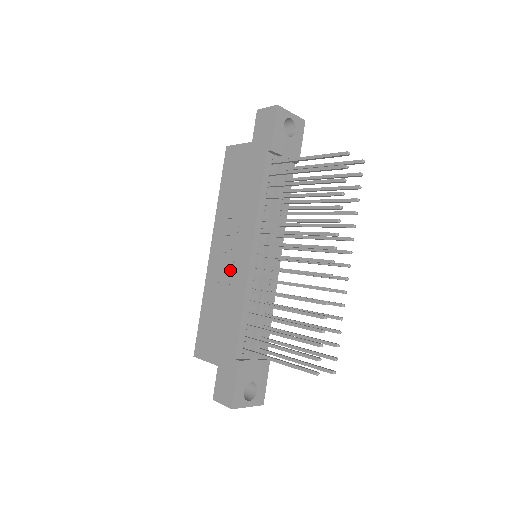
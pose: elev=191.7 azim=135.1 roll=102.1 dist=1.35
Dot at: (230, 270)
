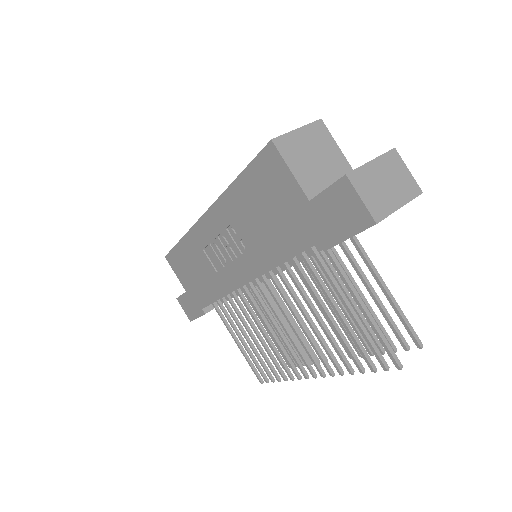
Dot at: (219, 262)
